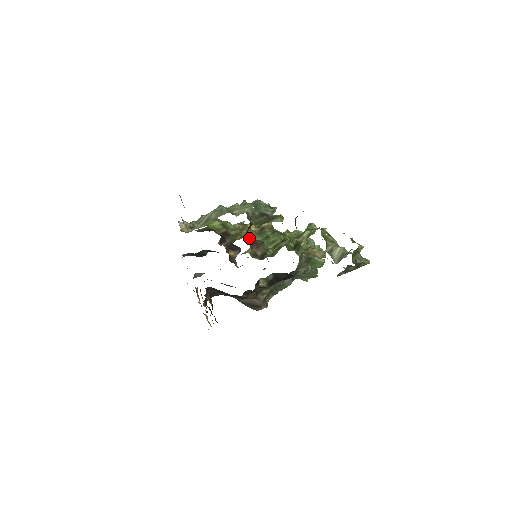
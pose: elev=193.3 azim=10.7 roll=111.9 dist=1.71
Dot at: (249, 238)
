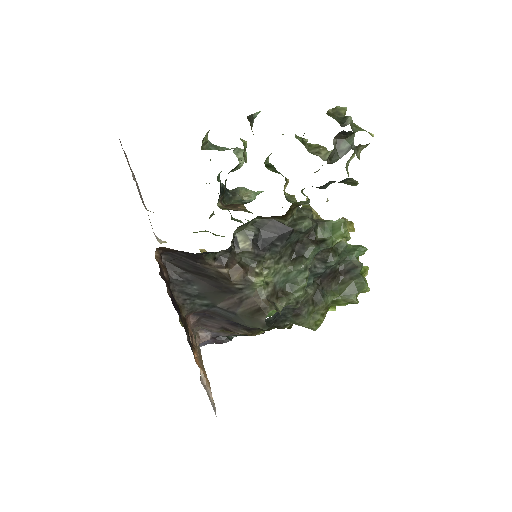
Dot at: occluded
